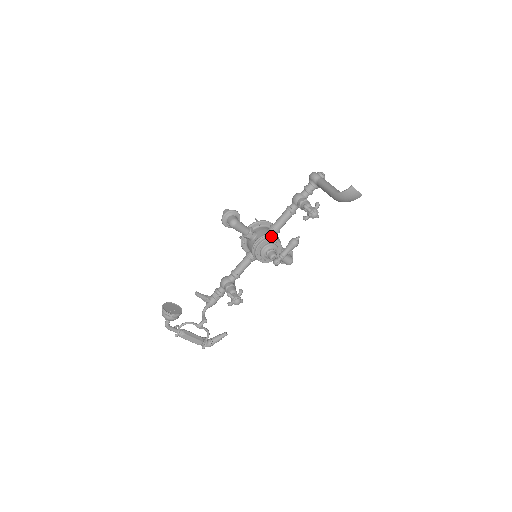
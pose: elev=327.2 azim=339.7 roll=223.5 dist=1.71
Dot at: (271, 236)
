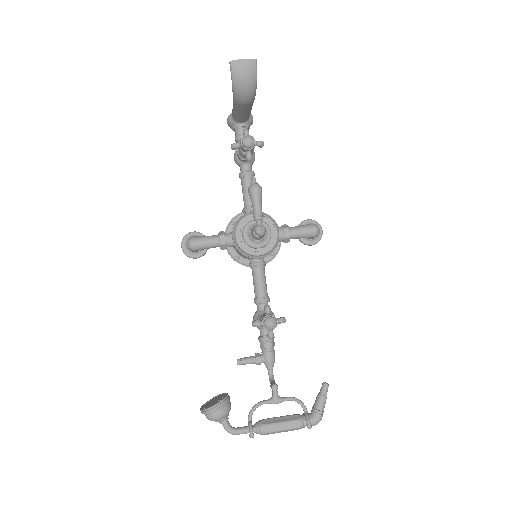
Dot at: (242, 217)
